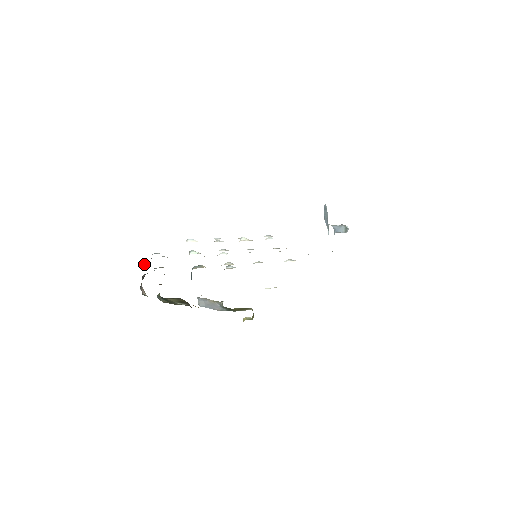
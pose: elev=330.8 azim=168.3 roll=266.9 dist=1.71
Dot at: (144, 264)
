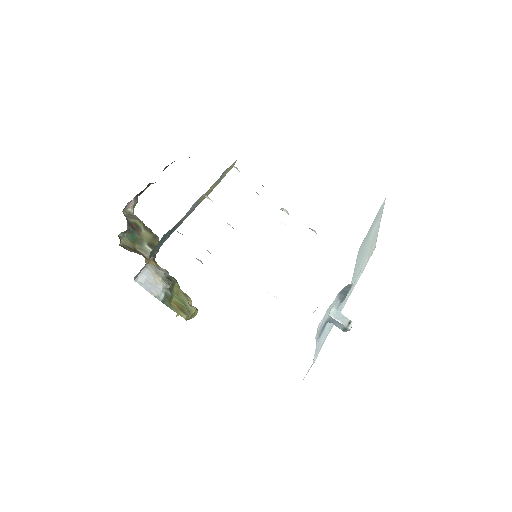
Dot at: occluded
